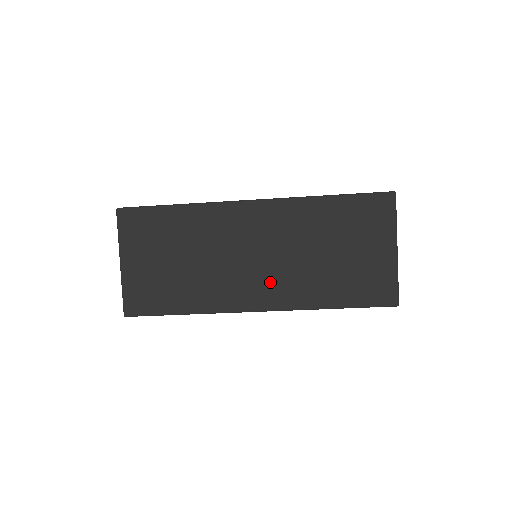
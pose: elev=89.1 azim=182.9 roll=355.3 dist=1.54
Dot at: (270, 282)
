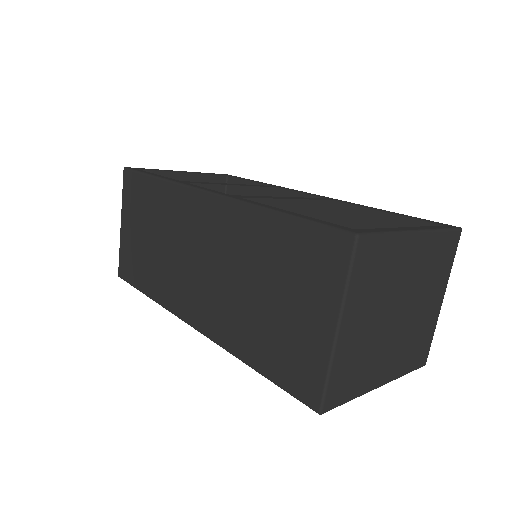
Dot at: (205, 299)
